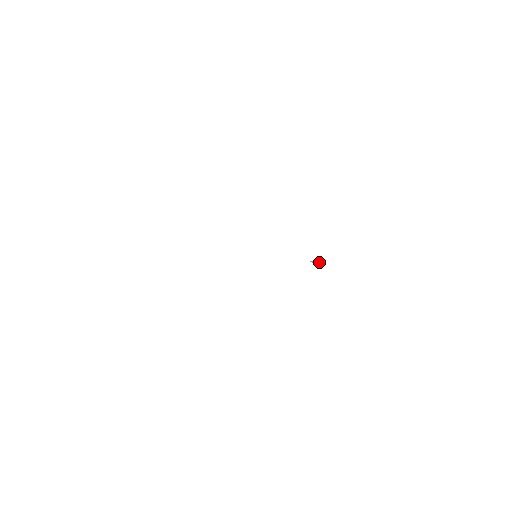
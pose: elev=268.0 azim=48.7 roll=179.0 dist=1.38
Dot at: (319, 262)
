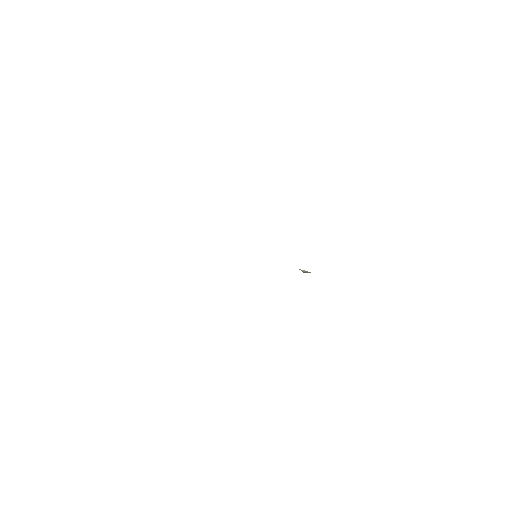
Dot at: (307, 272)
